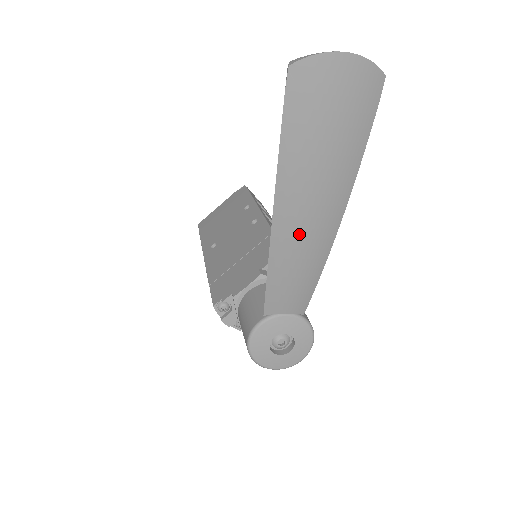
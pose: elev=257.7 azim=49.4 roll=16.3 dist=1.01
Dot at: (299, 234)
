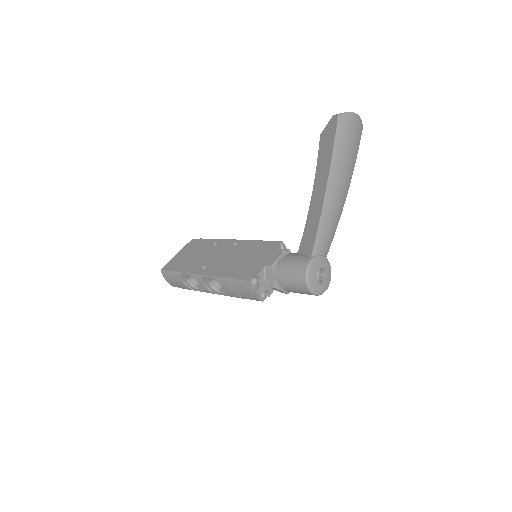
Dot at: (335, 199)
